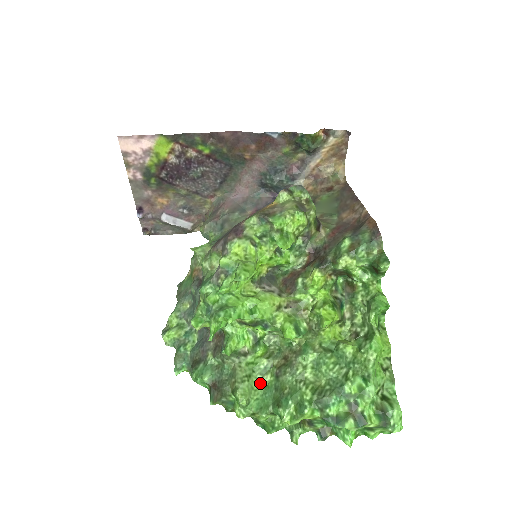
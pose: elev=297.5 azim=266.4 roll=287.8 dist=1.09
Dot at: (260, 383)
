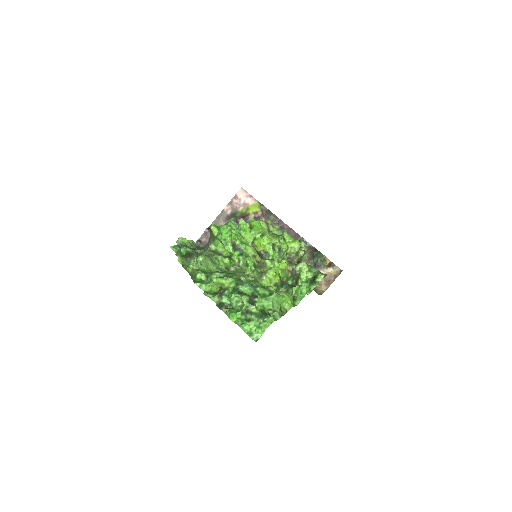
Dot at: (213, 269)
